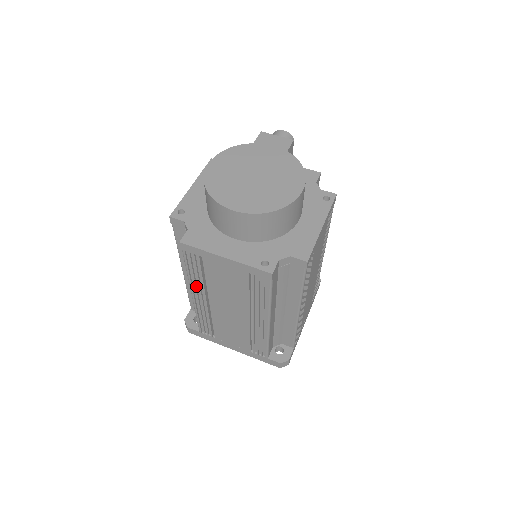
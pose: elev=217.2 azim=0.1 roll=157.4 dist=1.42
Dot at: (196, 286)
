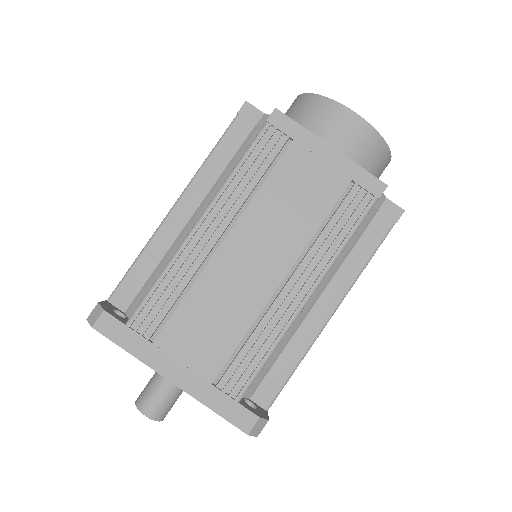
Dot at: (226, 200)
